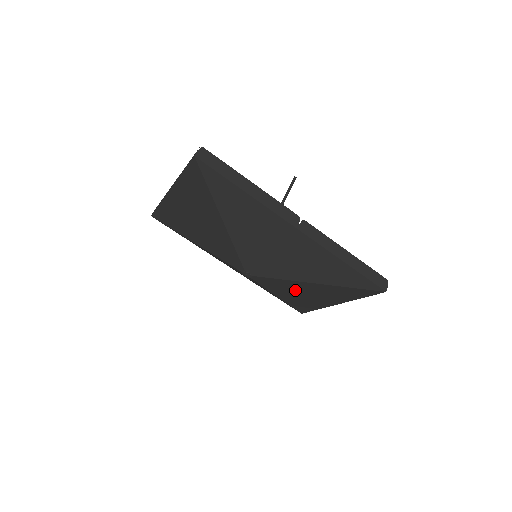
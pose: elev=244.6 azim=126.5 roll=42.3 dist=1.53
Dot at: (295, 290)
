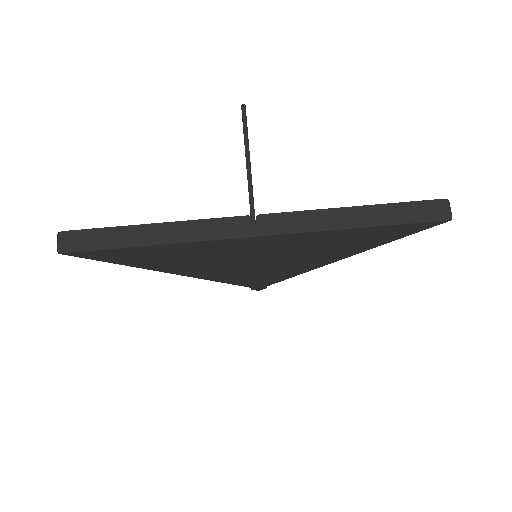
Dot at: occluded
